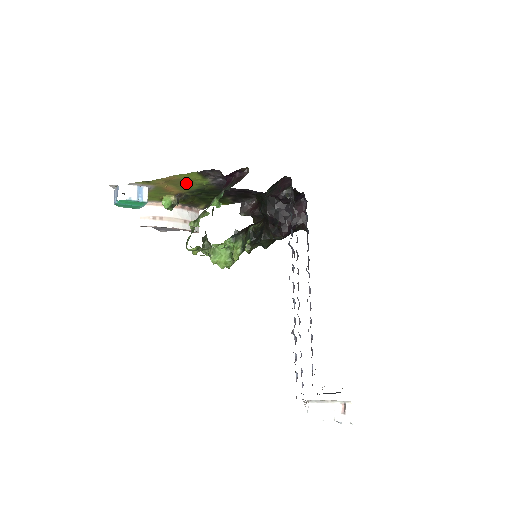
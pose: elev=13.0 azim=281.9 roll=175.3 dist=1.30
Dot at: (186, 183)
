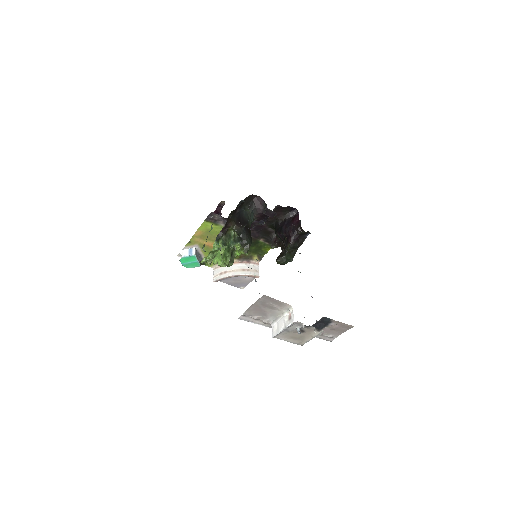
Dot at: (214, 235)
